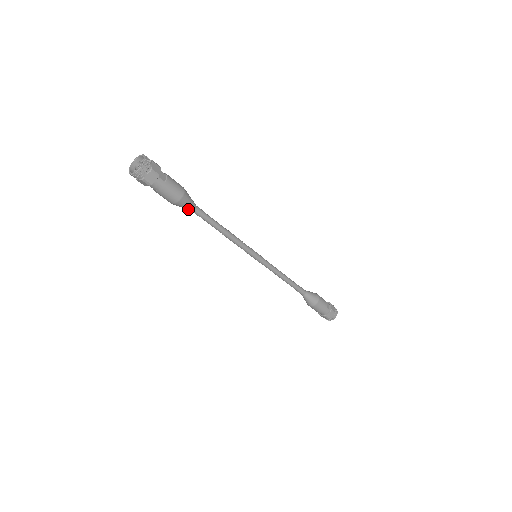
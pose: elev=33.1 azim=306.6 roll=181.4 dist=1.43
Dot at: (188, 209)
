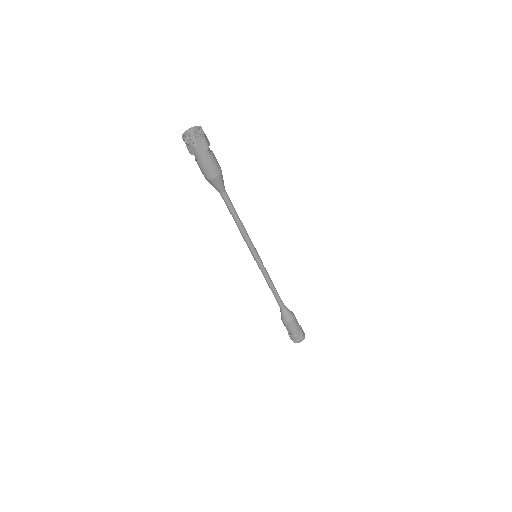
Dot at: (218, 189)
